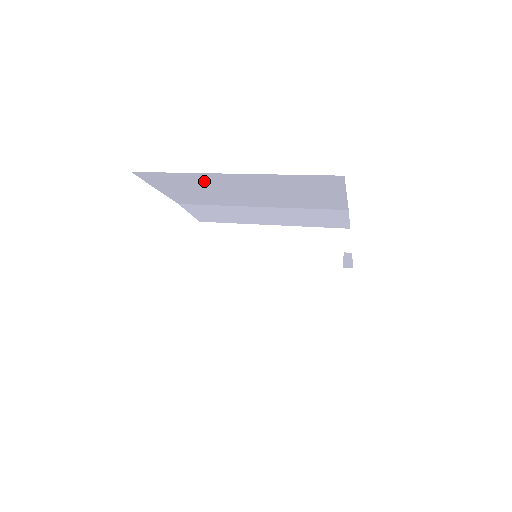
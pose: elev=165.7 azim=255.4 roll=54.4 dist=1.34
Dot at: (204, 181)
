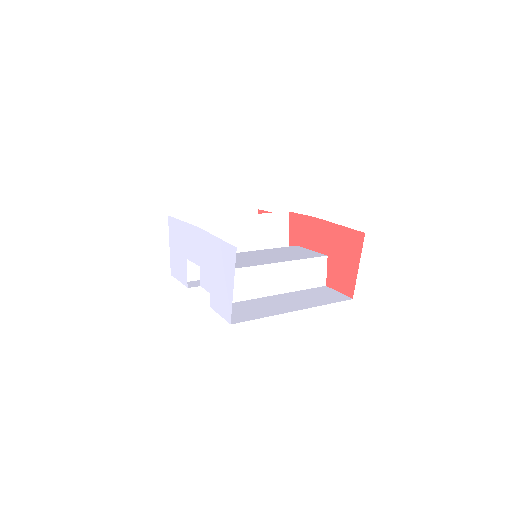
Dot at: occluded
